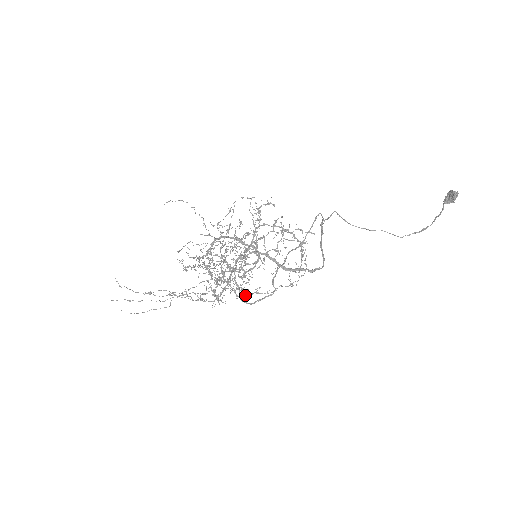
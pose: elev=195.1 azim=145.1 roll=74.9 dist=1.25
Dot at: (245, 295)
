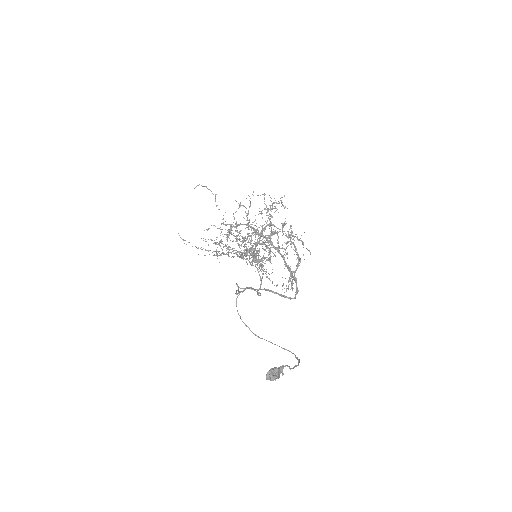
Dot at: occluded
